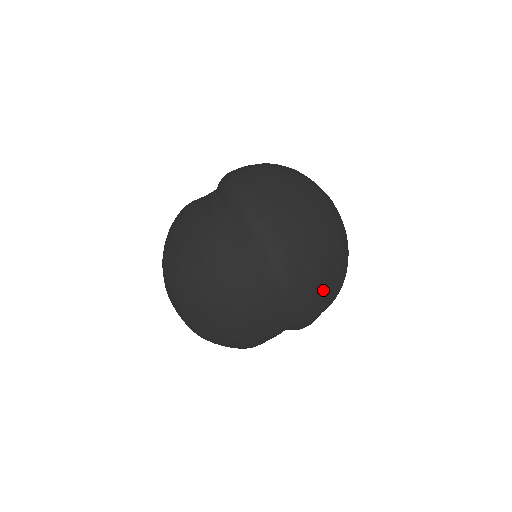
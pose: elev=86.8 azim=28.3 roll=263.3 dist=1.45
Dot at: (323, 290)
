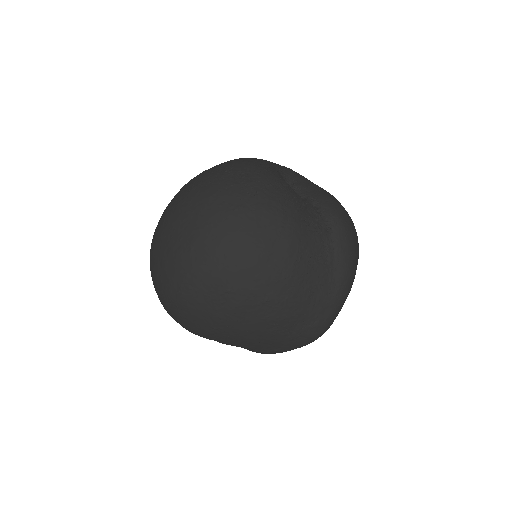
Dot at: occluded
